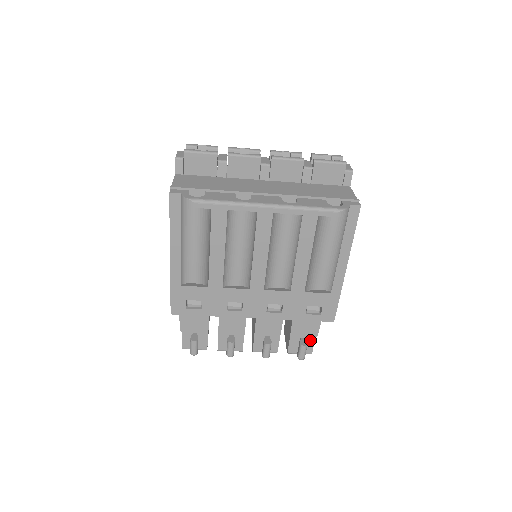
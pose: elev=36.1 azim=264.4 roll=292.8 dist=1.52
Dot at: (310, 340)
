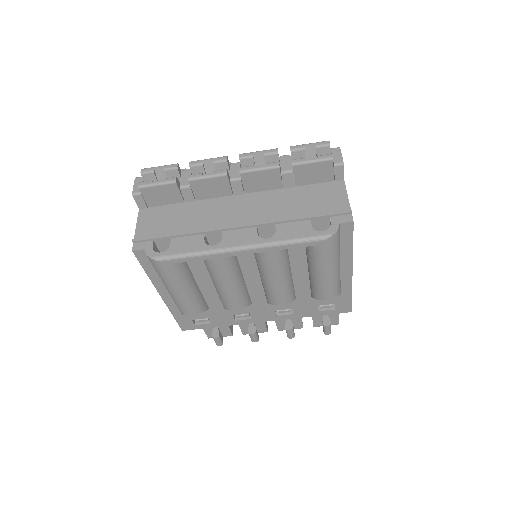
Dot at: (334, 315)
